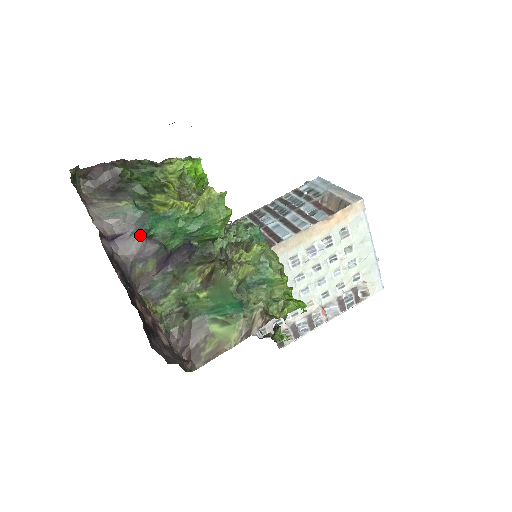
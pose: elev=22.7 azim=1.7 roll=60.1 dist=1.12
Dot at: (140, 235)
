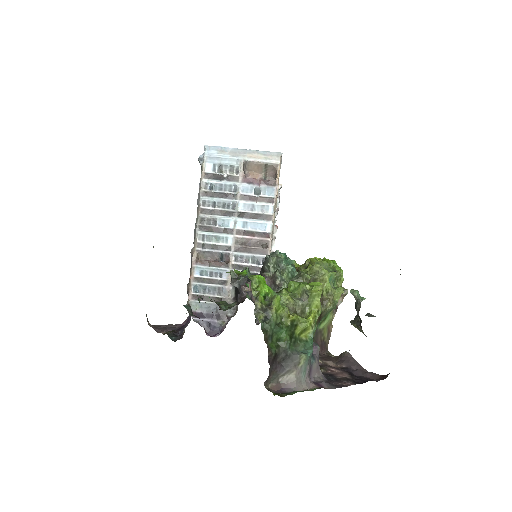
Dot at: (314, 357)
